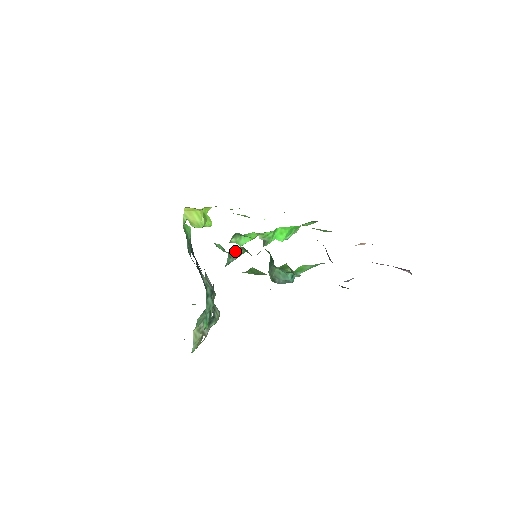
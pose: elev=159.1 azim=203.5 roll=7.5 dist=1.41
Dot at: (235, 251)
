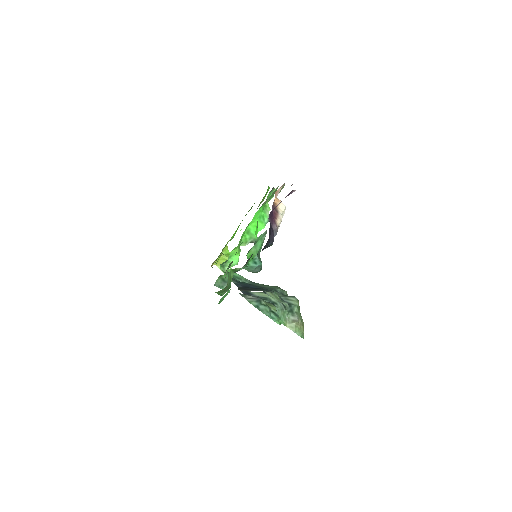
Dot at: (219, 282)
